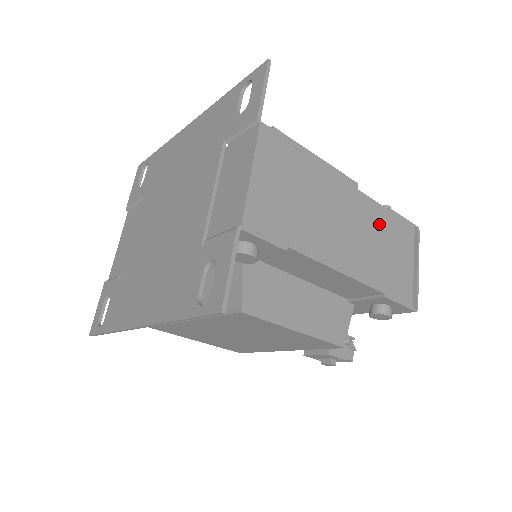
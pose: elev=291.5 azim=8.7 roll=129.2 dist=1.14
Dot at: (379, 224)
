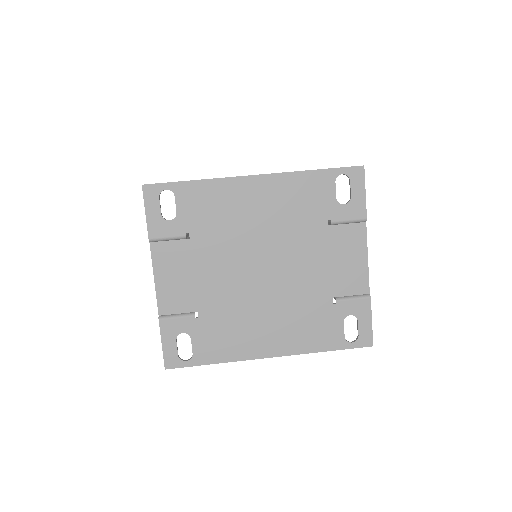
Dot at: occluded
